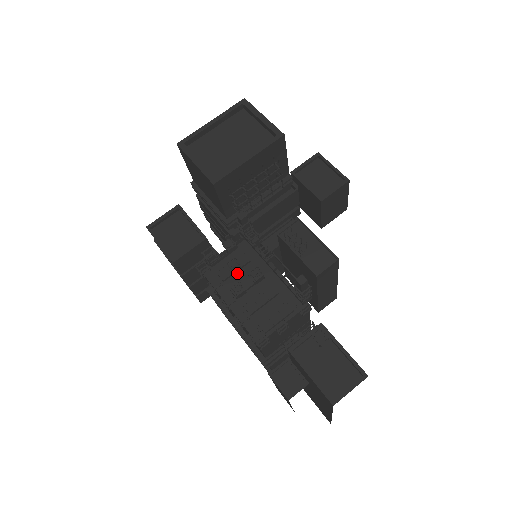
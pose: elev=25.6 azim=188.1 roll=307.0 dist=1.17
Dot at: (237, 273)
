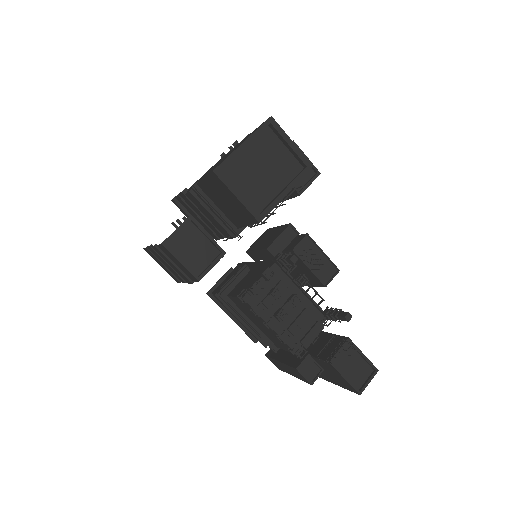
Dot at: occluded
